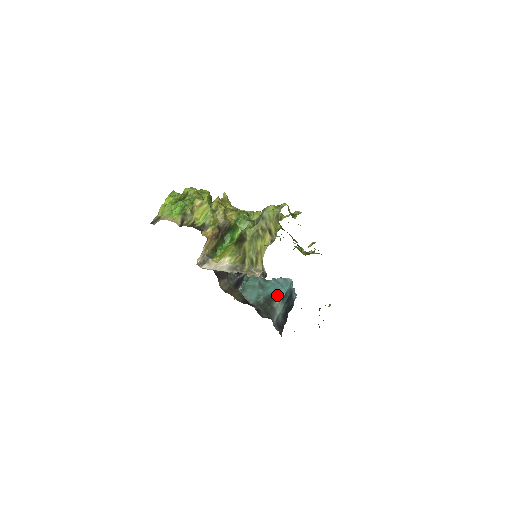
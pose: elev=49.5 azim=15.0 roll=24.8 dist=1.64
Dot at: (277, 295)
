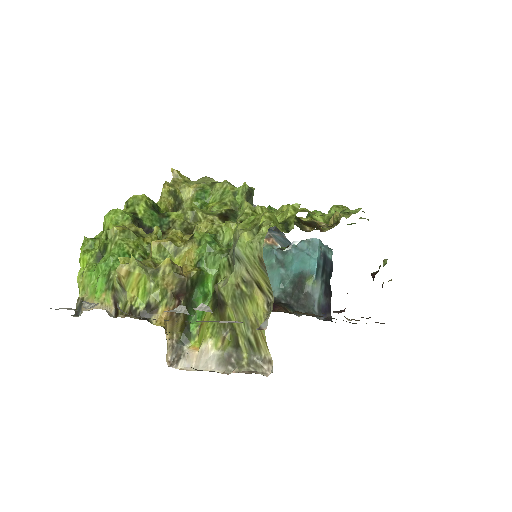
Dot at: (306, 272)
